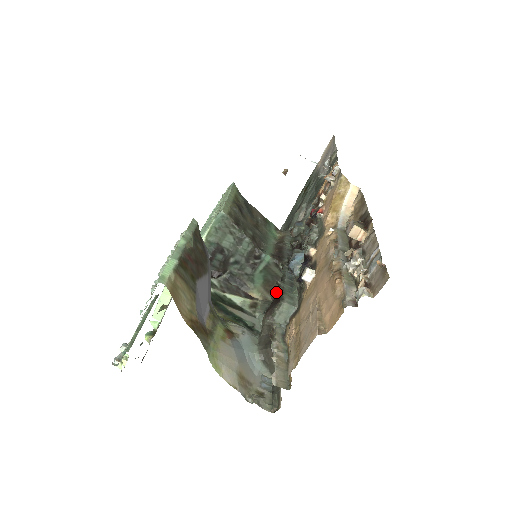
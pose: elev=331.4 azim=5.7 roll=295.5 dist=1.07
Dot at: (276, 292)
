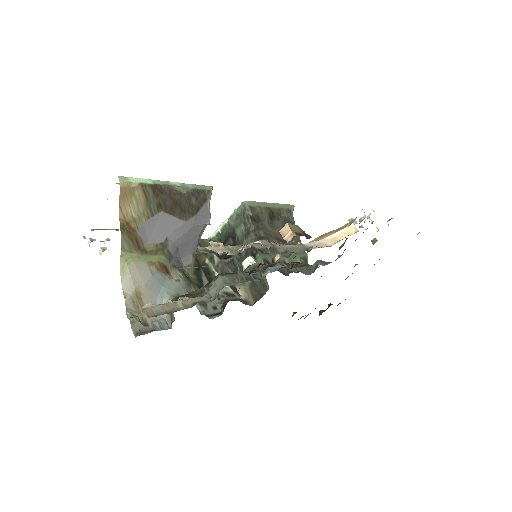
Dot at: (258, 300)
